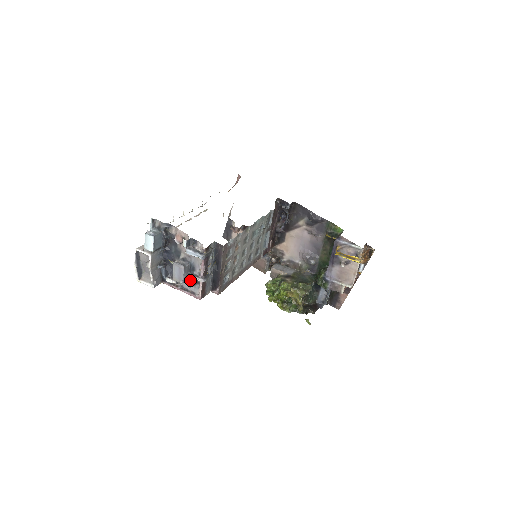
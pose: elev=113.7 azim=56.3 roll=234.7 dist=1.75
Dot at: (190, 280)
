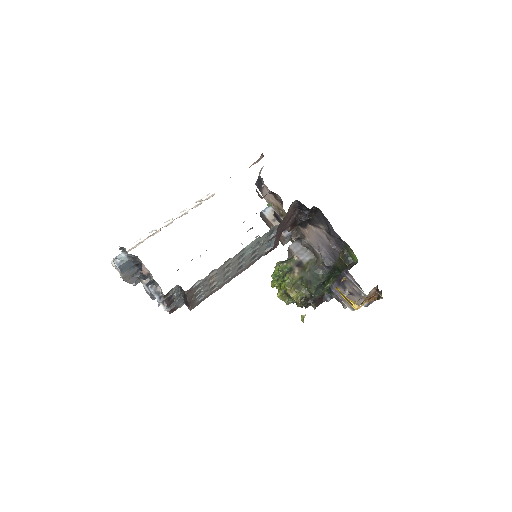
Dot at: occluded
